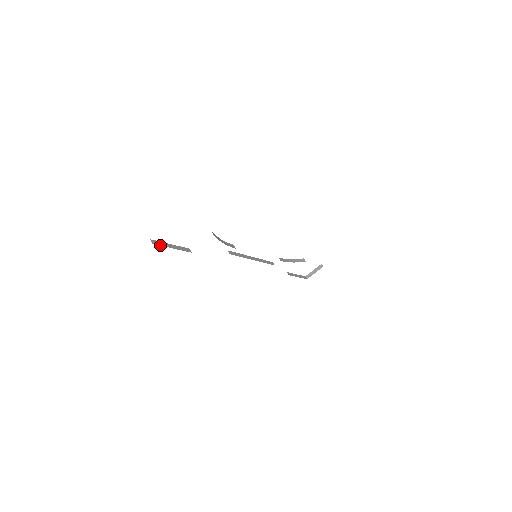
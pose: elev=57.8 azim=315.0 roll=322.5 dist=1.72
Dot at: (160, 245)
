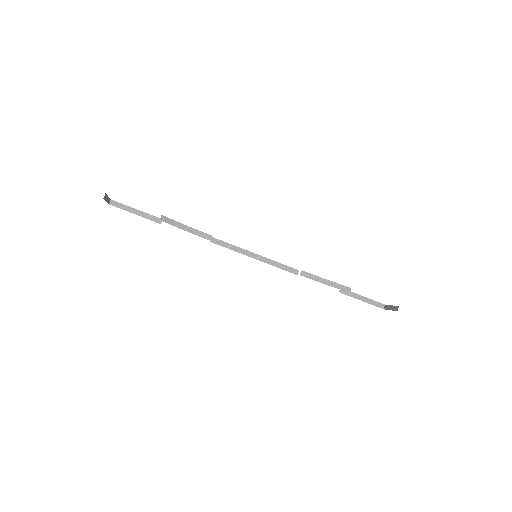
Dot at: (119, 207)
